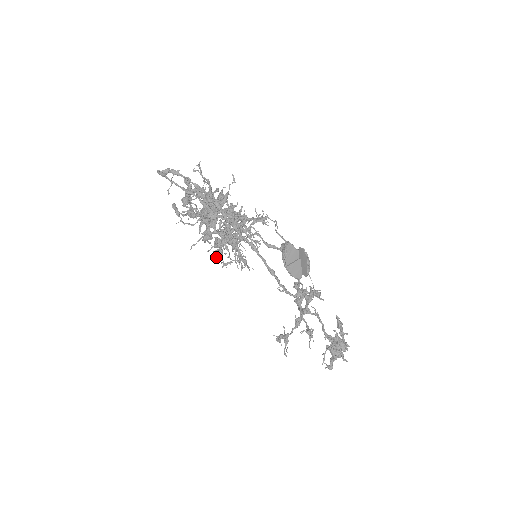
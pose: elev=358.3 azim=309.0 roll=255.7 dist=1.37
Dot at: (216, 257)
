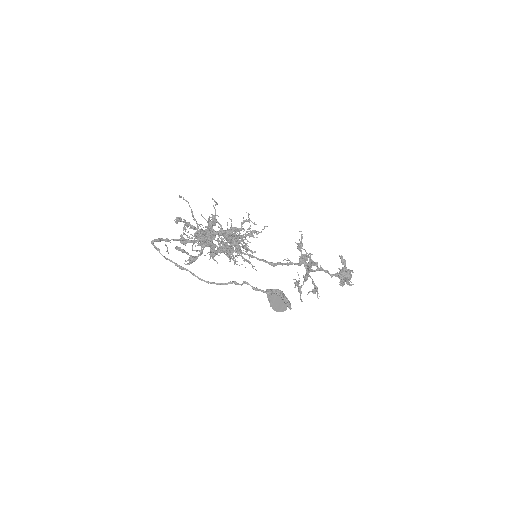
Dot at: occluded
